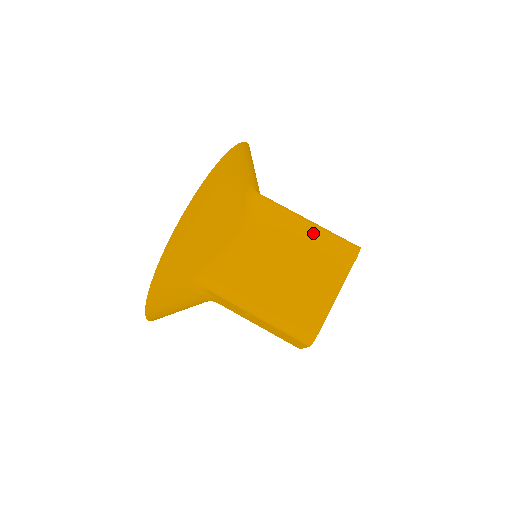
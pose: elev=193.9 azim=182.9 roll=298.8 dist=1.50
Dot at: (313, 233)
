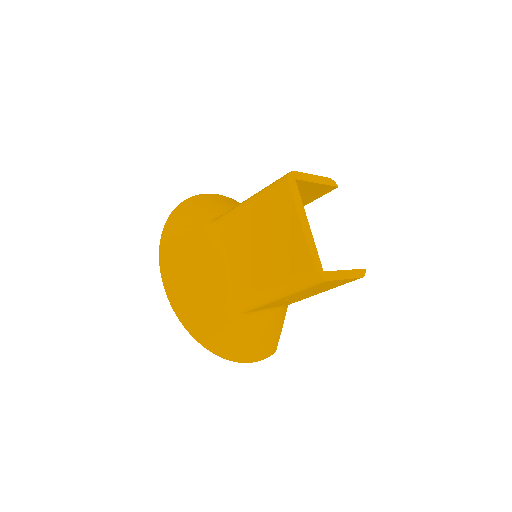
Dot at: (254, 205)
